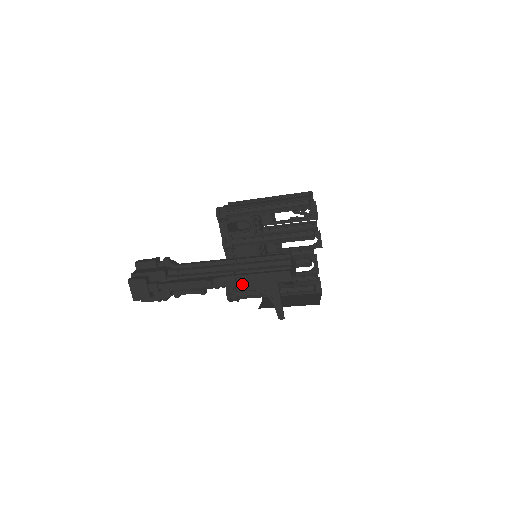
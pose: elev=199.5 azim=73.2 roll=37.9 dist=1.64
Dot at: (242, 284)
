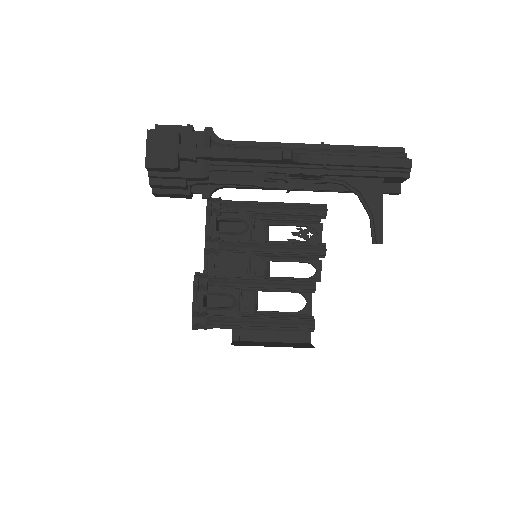
Dot at: (328, 177)
